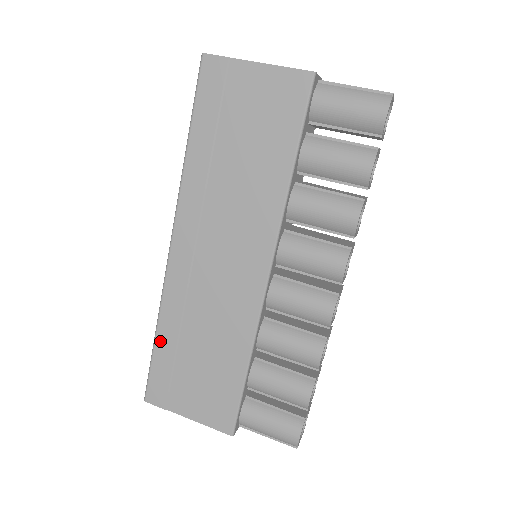
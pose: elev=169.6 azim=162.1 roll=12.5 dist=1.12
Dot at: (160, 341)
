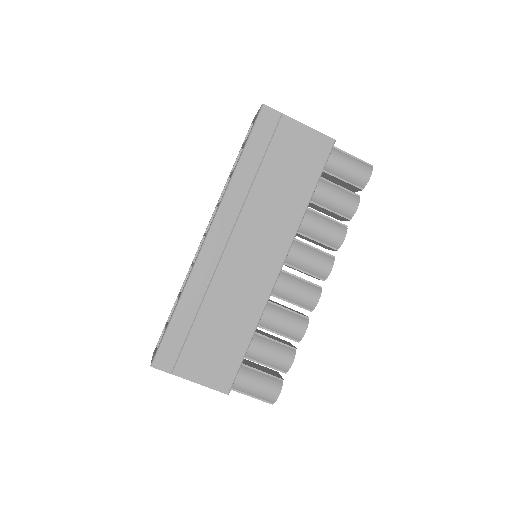
Dot at: (180, 313)
